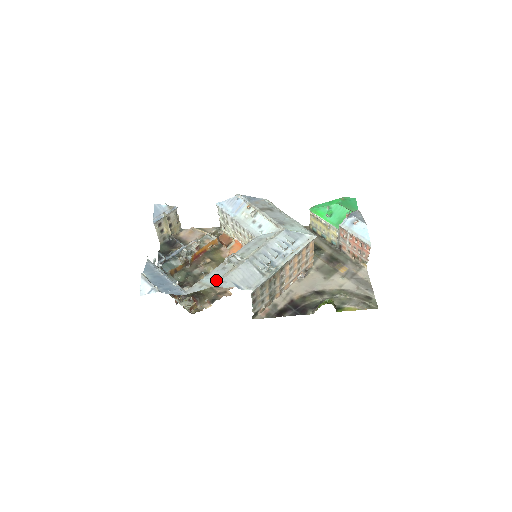
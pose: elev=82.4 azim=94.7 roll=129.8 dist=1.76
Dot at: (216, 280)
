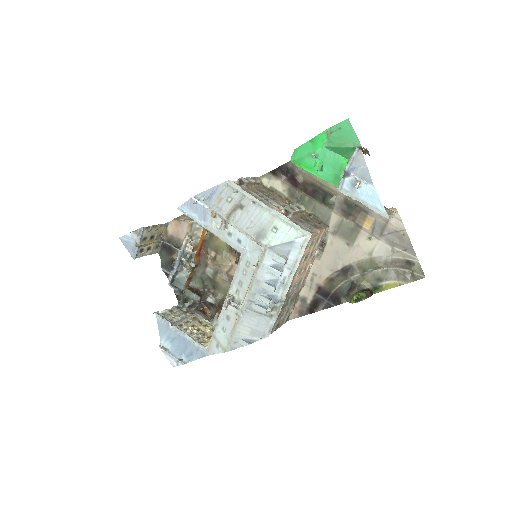
Dot at: (227, 340)
